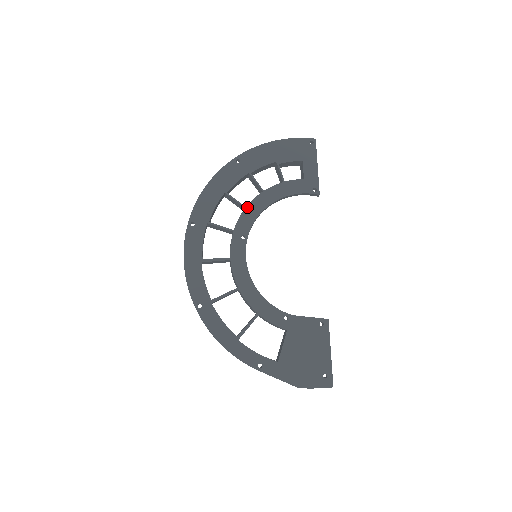
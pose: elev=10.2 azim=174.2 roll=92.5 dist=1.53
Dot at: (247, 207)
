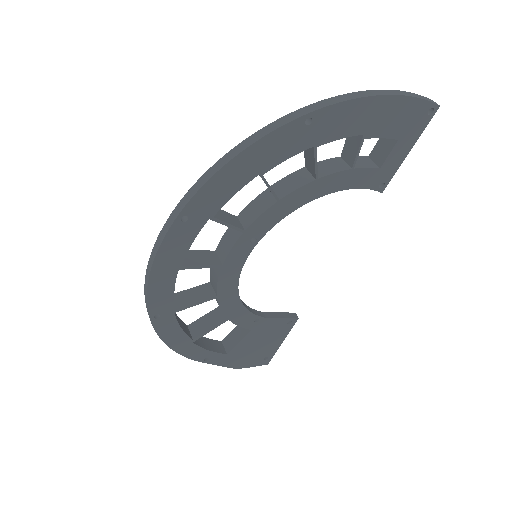
Dot at: (281, 200)
